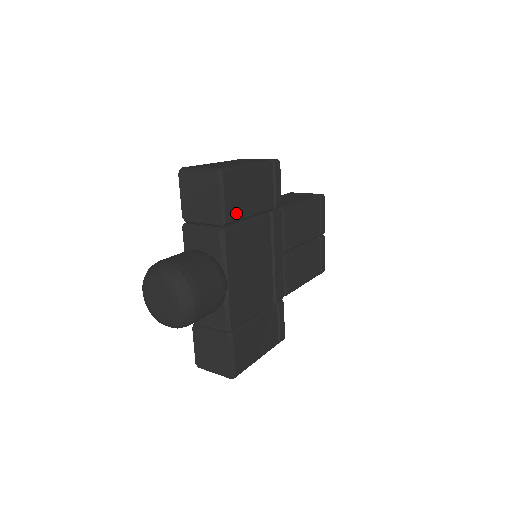
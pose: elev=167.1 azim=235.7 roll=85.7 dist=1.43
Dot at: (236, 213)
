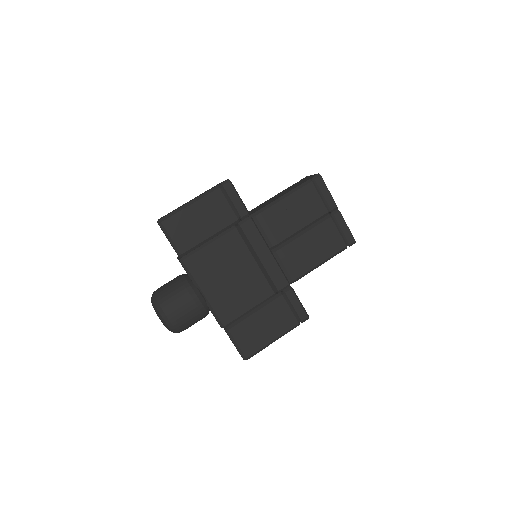
Dot at: (190, 243)
